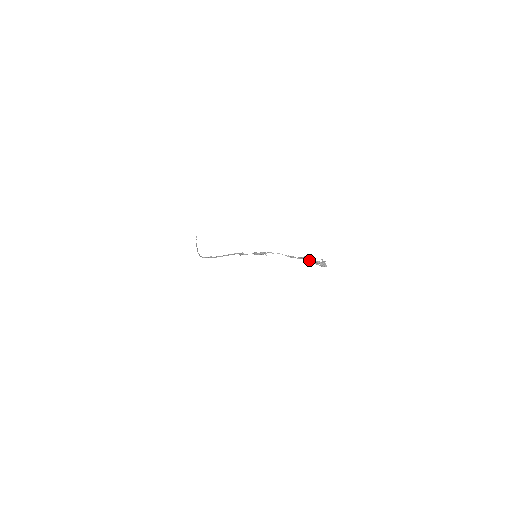
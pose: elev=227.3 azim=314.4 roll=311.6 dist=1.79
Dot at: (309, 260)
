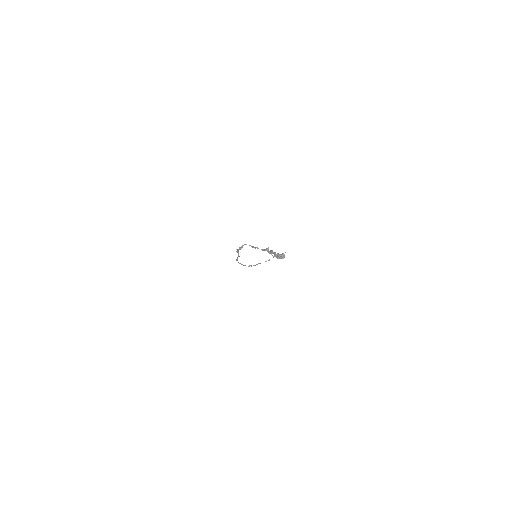
Dot at: (270, 252)
